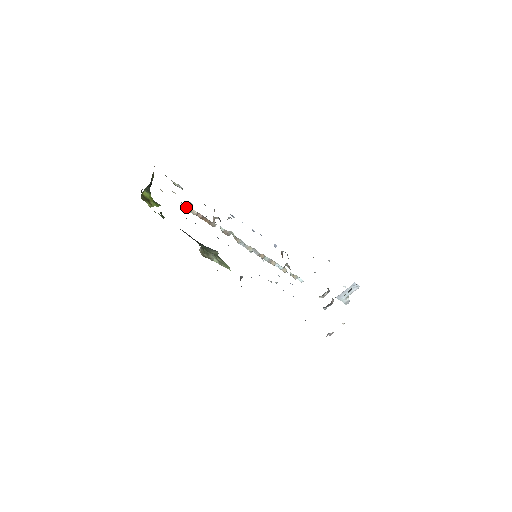
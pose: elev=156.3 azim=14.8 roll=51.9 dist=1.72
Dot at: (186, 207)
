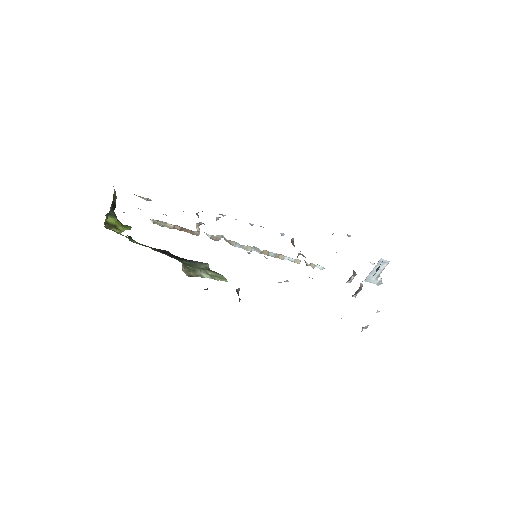
Dot at: (158, 223)
